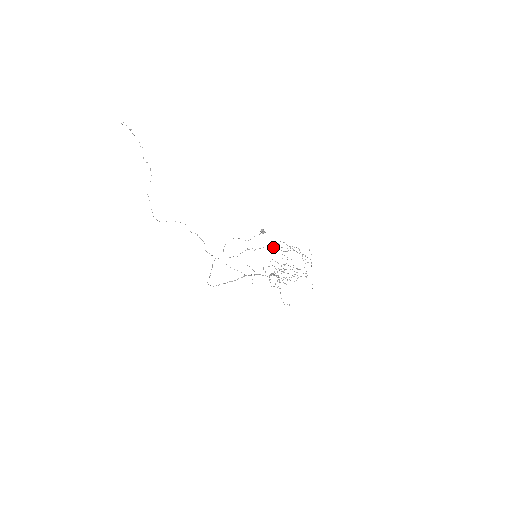
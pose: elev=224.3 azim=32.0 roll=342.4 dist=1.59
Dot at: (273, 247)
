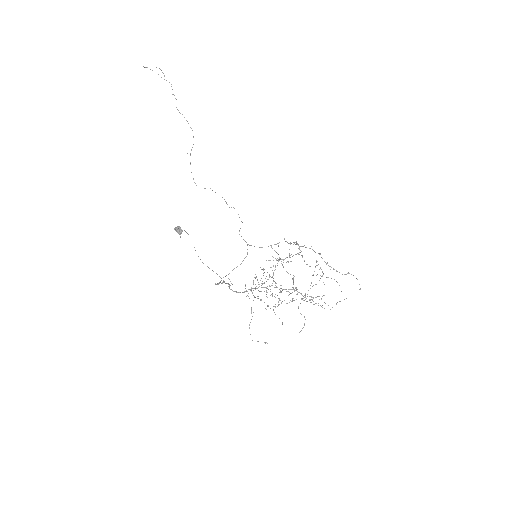
Dot at: (300, 246)
